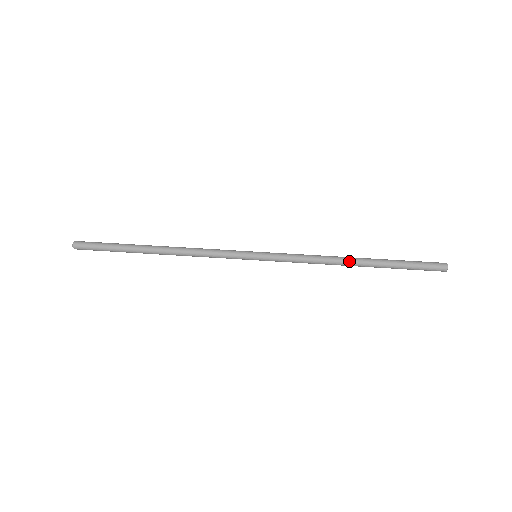
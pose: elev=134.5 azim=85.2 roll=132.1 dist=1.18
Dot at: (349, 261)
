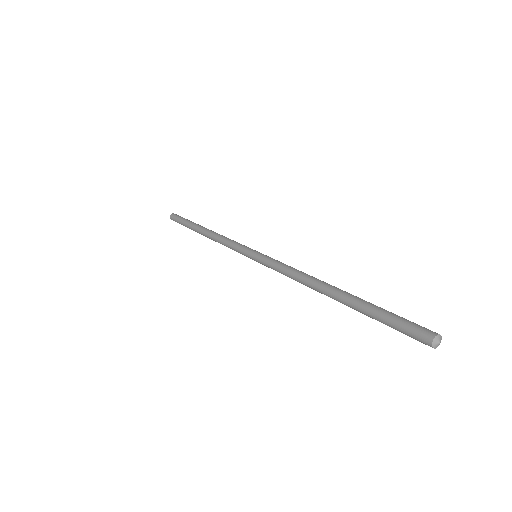
Dot at: (326, 283)
